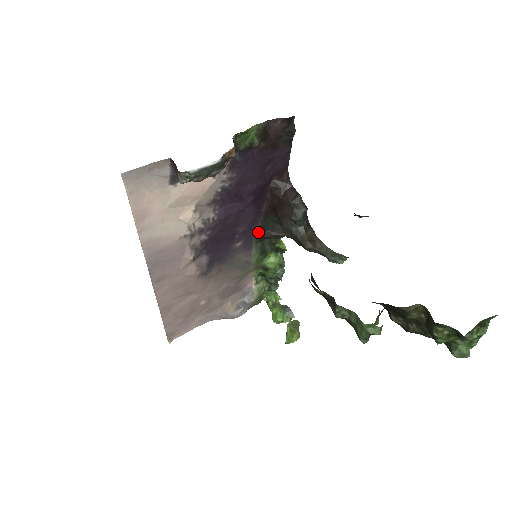
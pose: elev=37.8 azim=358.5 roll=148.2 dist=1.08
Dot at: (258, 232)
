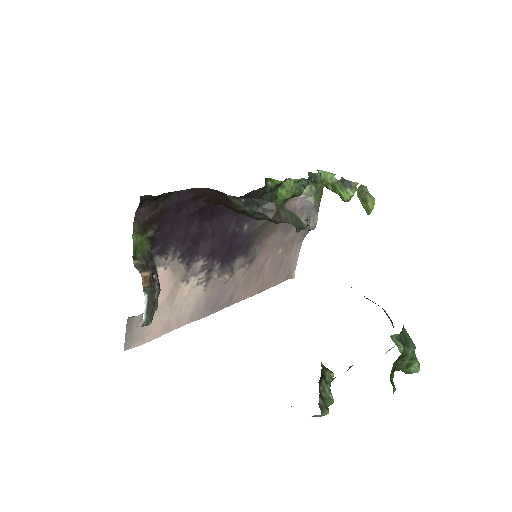
Dot at: occluded
